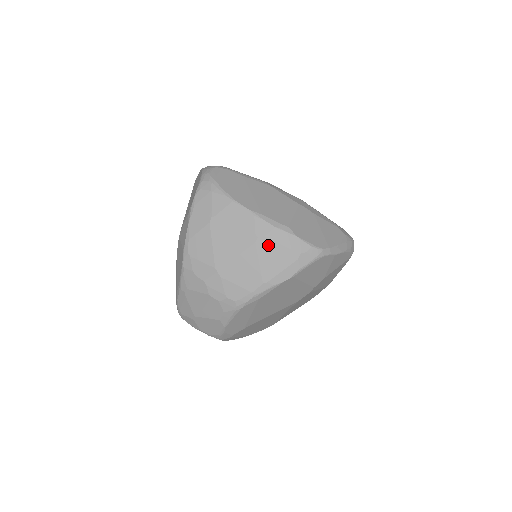
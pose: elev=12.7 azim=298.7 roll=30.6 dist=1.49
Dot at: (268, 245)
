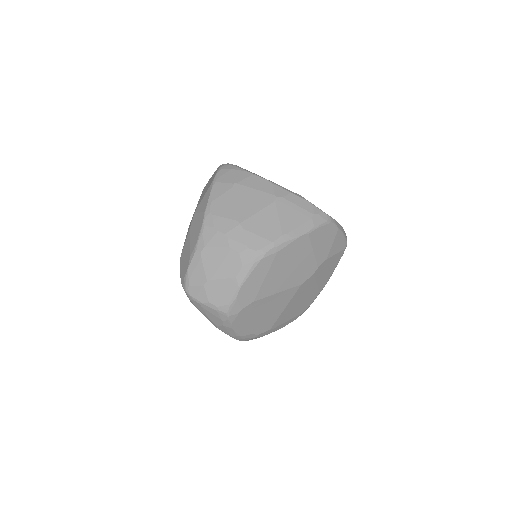
Dot at: (286, 204)
